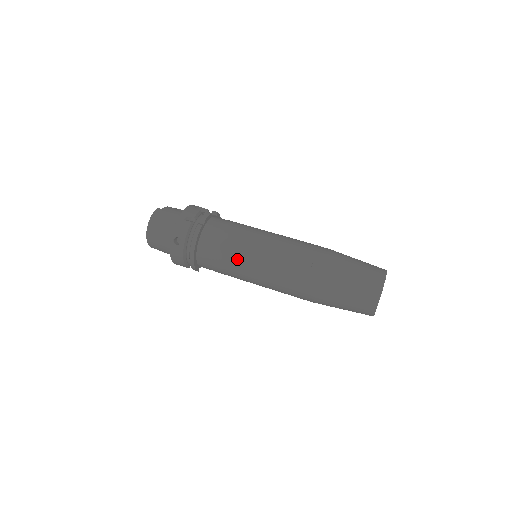
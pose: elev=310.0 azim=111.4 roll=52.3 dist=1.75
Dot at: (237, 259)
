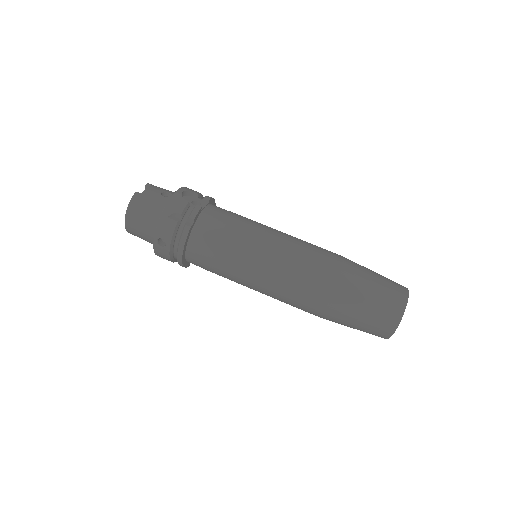
Dot at: (233, 269)
